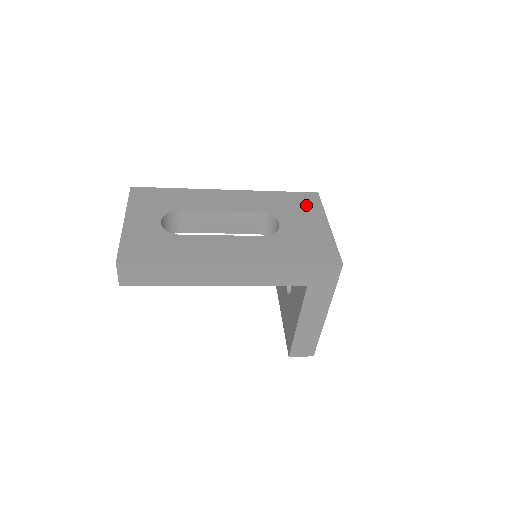
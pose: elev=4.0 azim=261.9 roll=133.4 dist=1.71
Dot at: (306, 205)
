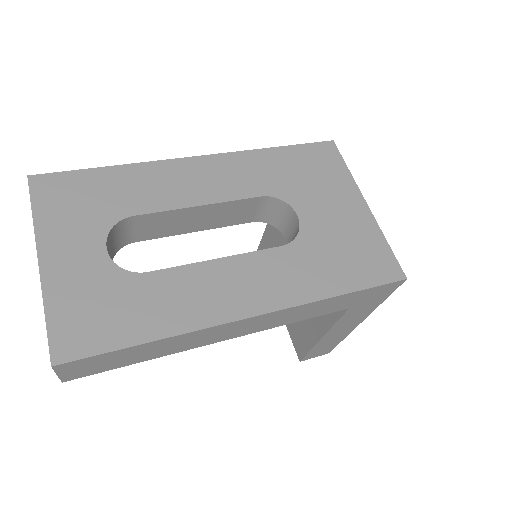
Dot at: (324, 169)
